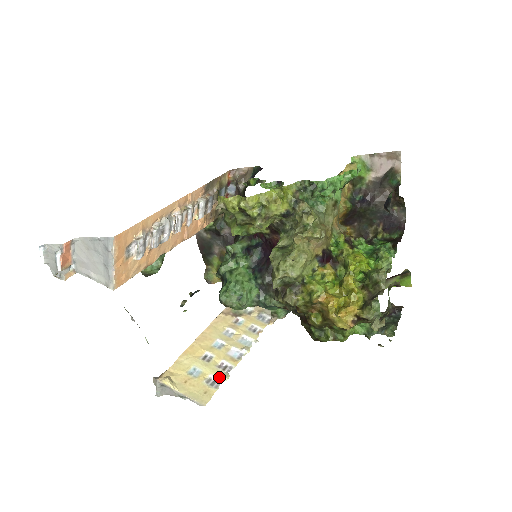
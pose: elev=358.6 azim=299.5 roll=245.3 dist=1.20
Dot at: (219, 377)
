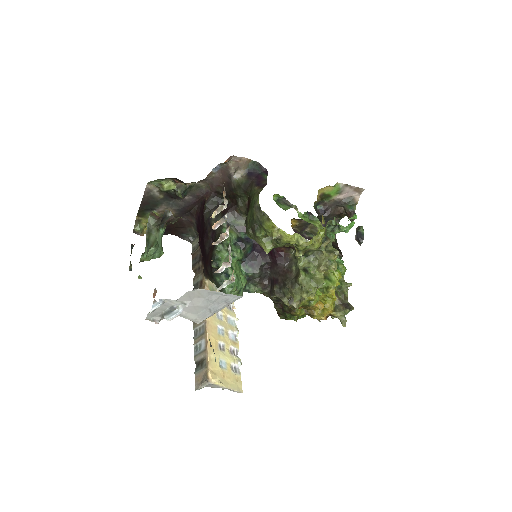
Dot at: (237, 363)
